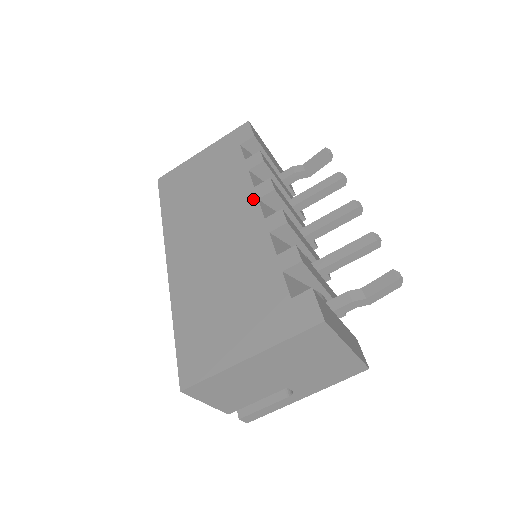
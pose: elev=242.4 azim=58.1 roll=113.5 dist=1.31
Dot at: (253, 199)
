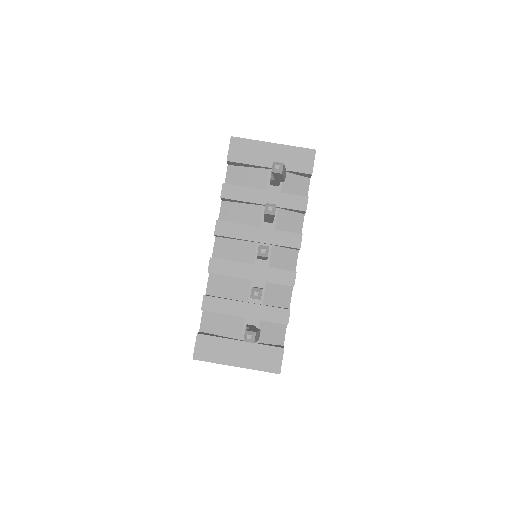
Dot at: occluded
